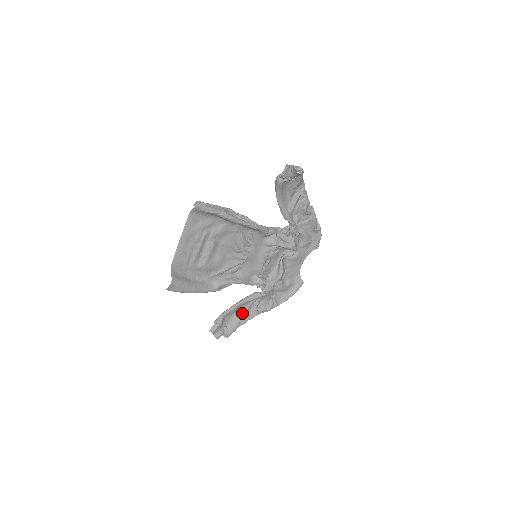
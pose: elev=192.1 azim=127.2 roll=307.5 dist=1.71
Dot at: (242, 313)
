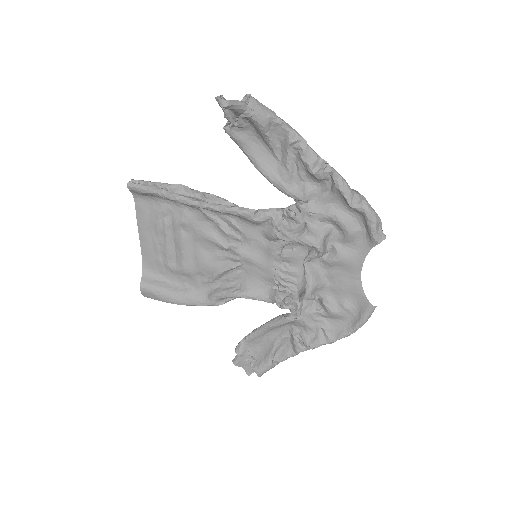
Dot at: (273, 344)
